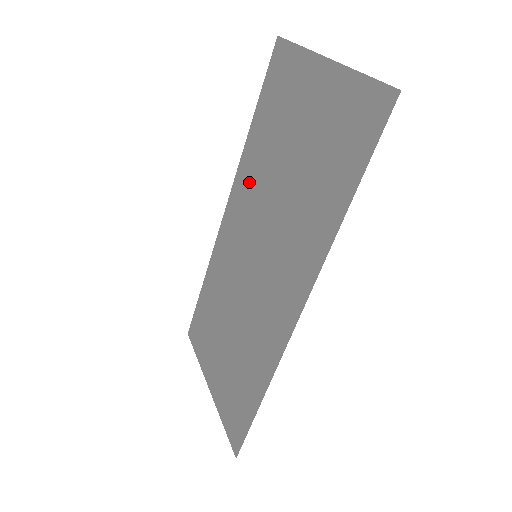
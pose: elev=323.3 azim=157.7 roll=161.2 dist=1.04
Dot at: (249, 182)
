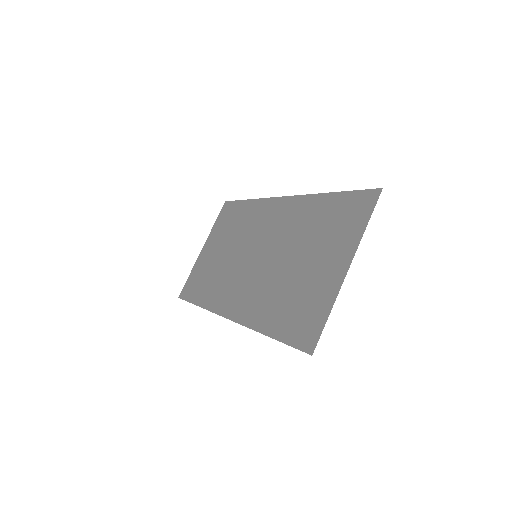
Dot at: (295, 218)
